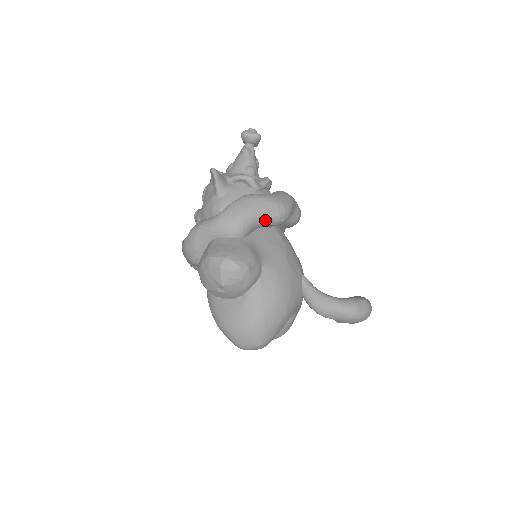
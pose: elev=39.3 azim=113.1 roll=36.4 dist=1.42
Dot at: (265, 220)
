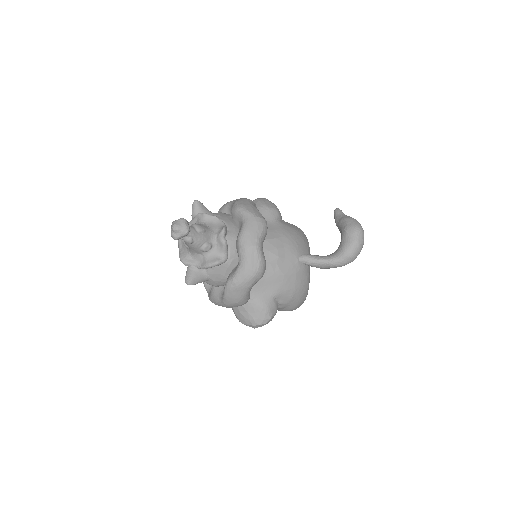
Dot at: occluded
